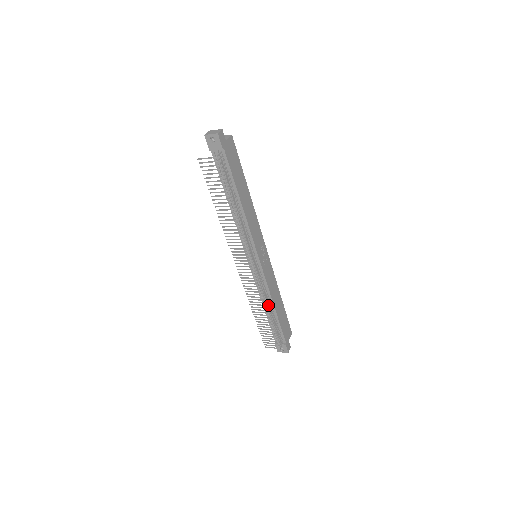
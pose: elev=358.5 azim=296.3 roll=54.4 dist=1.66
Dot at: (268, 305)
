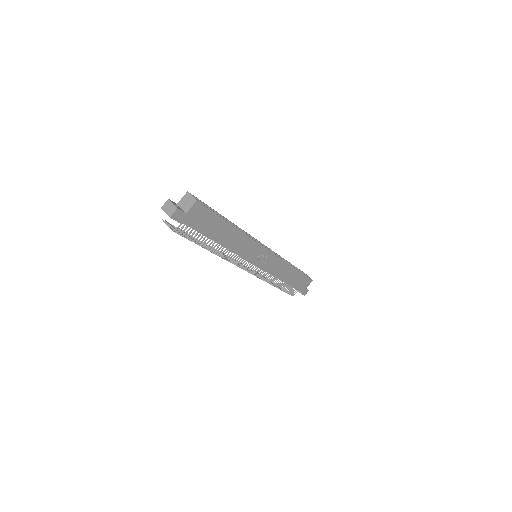
Dot at: (276, 278)
